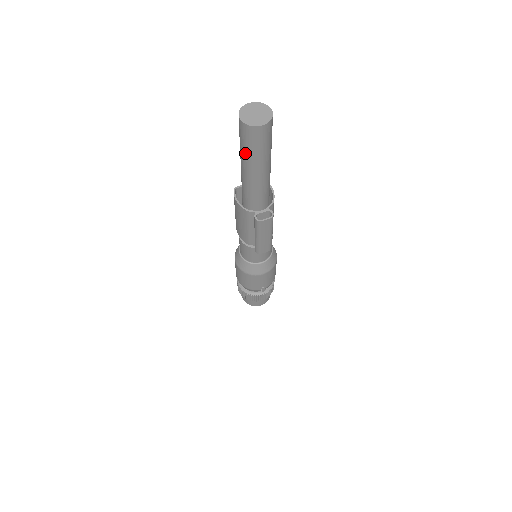
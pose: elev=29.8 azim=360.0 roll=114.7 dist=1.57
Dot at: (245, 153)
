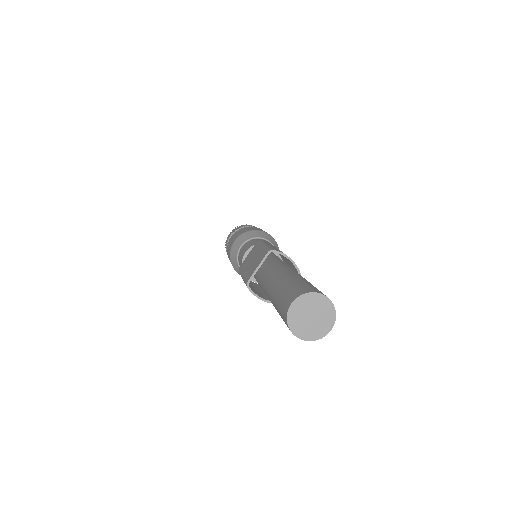
Dot at: occluded
